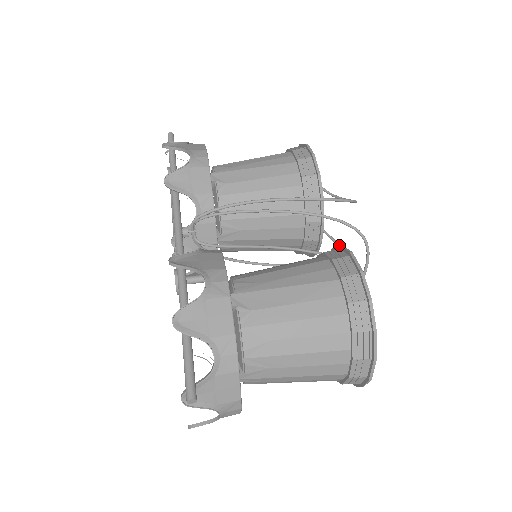
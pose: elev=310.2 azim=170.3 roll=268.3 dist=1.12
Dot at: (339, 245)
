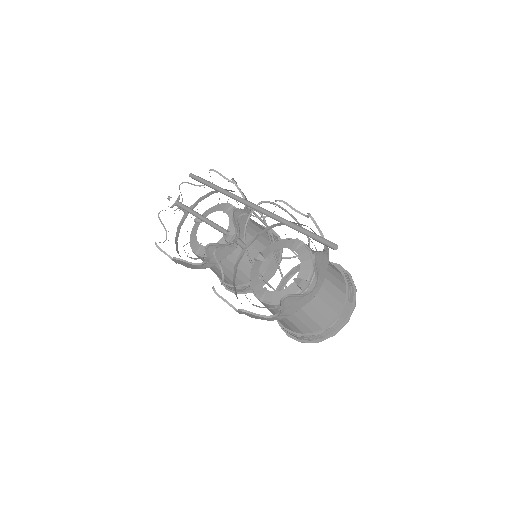
Dot at: occluded
